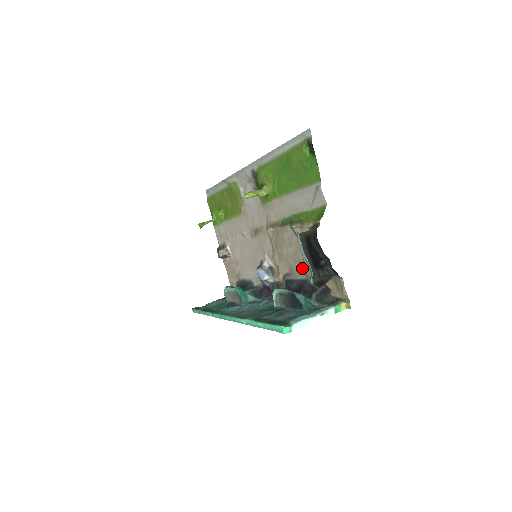
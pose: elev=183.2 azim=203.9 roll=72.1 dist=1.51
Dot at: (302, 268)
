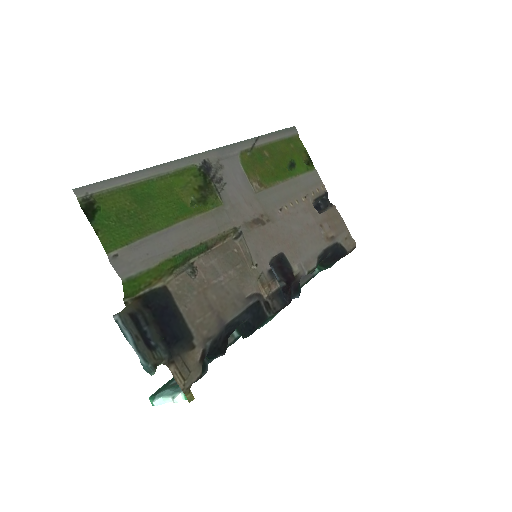
Dot at: (223, 308)
